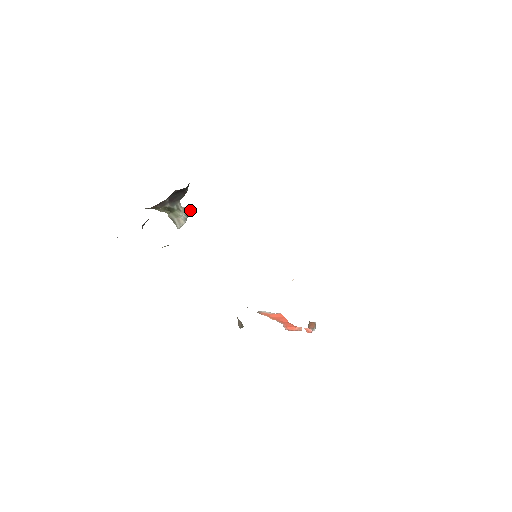
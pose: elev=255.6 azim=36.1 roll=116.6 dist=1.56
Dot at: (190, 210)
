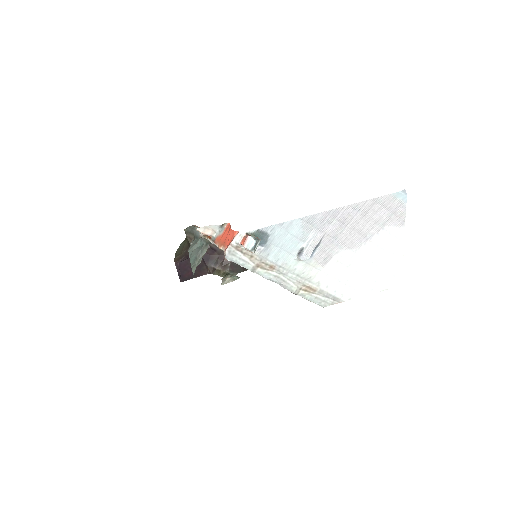
Dot at: occluded
